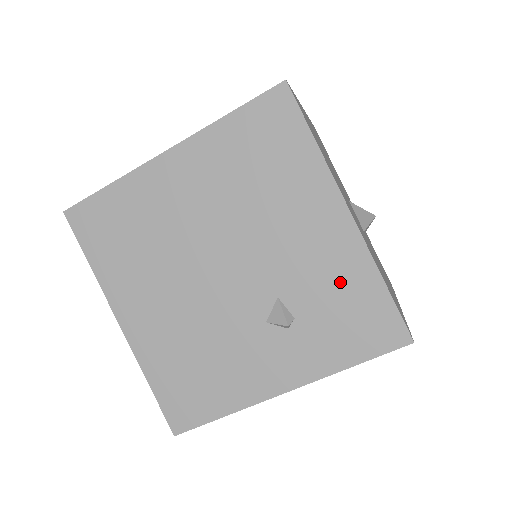
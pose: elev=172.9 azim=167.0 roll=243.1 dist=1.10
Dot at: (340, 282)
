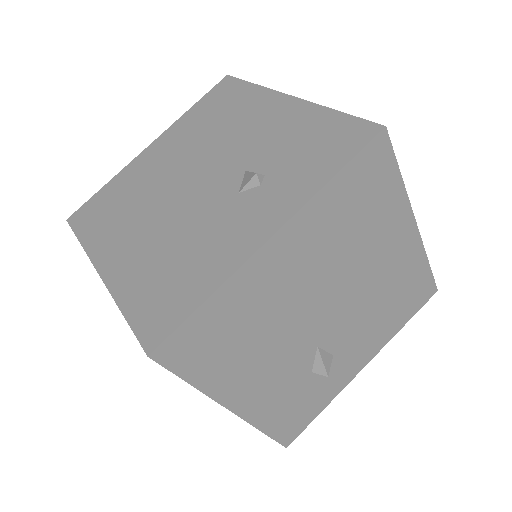
Dot at: (297, 132)
